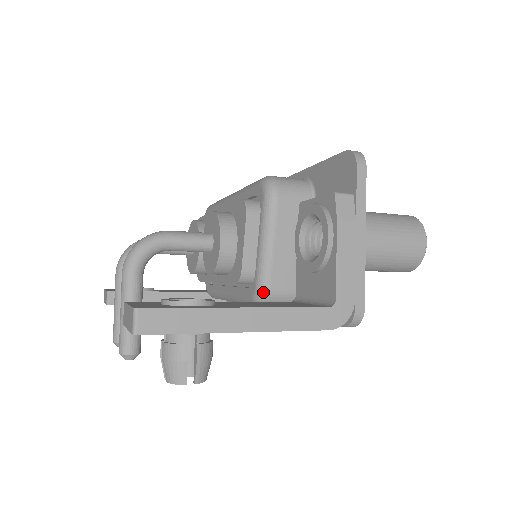
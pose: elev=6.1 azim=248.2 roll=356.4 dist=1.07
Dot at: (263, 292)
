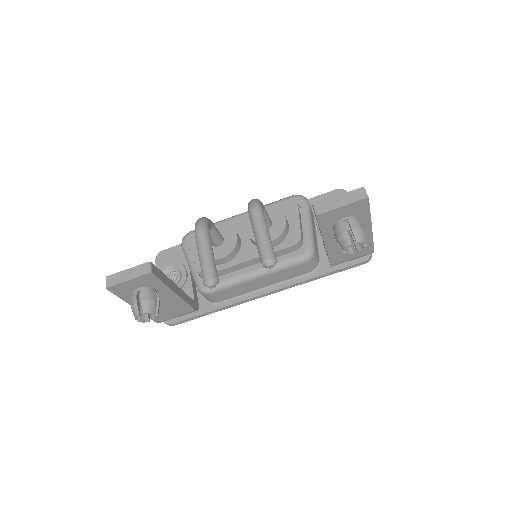
Dot at: (313, 249)
